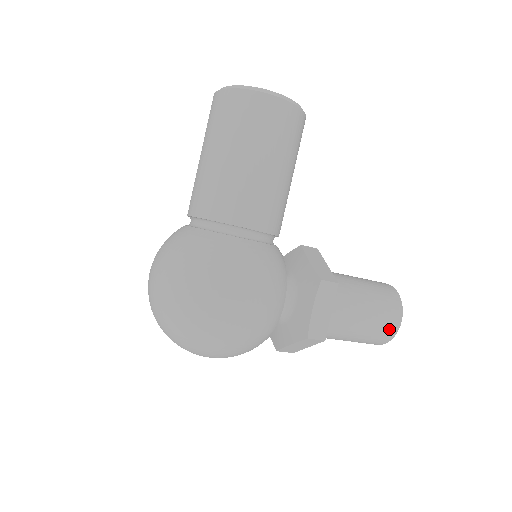
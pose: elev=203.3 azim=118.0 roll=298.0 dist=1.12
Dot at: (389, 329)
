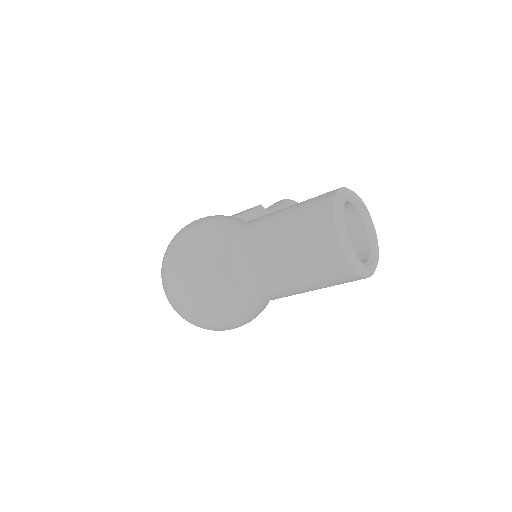
Dot at: occluded
